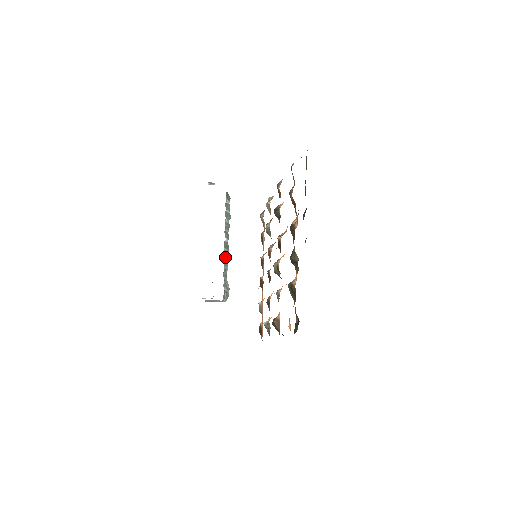
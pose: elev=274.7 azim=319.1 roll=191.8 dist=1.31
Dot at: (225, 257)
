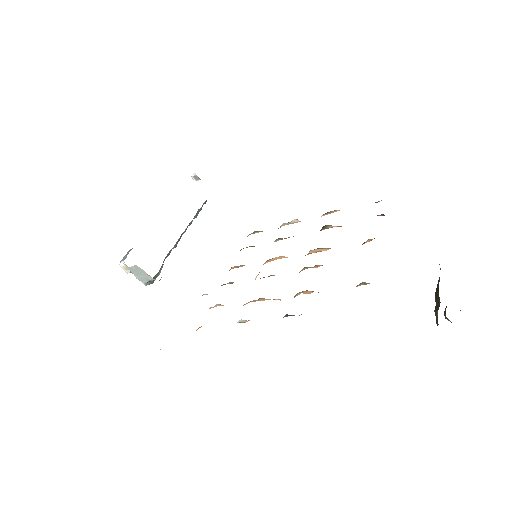
Dot at: (175, 244)
